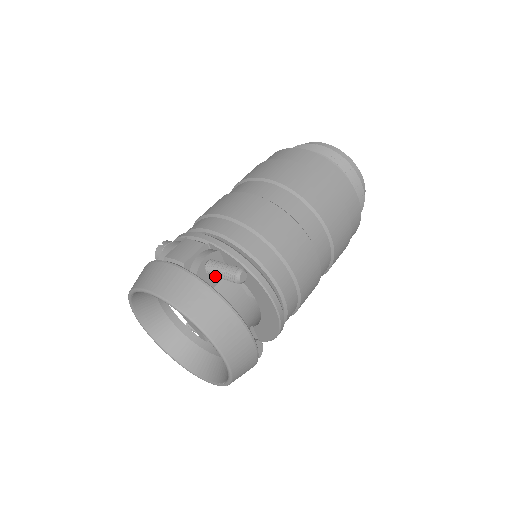
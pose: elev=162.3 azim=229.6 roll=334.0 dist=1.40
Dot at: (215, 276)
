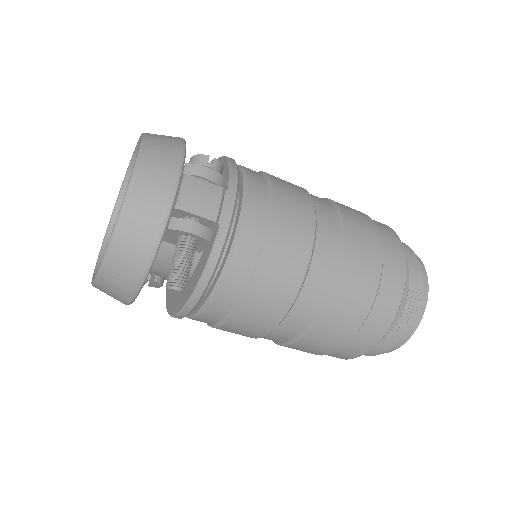
Dot at: (175, 250)
